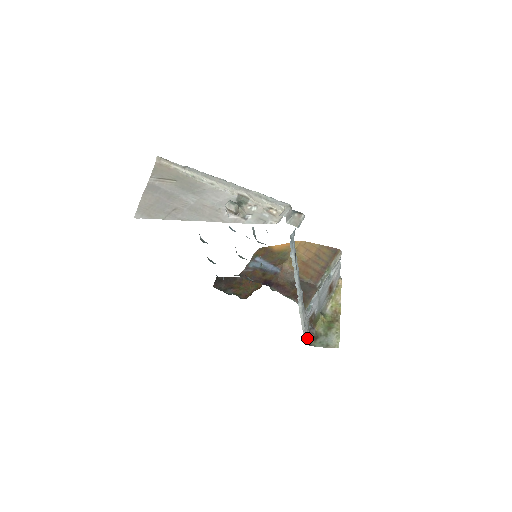
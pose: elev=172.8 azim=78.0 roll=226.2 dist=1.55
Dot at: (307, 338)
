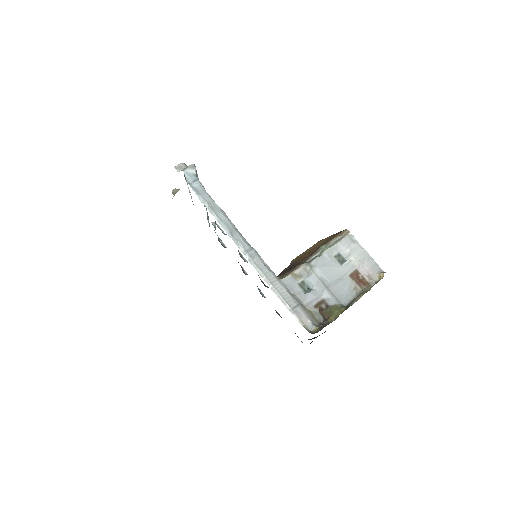
Dot at: (309, 326)
